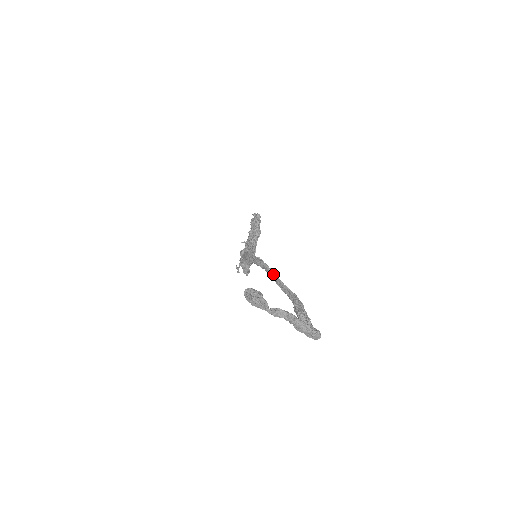
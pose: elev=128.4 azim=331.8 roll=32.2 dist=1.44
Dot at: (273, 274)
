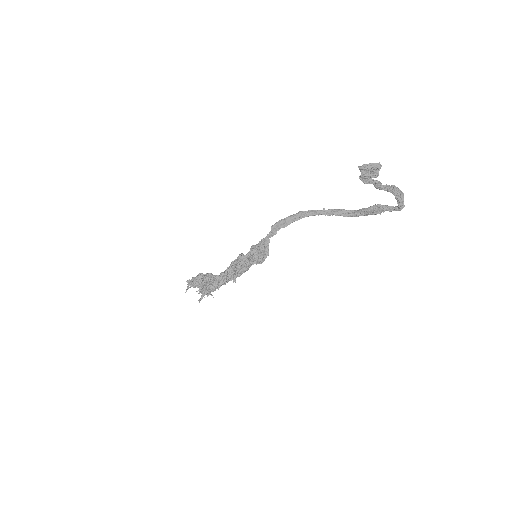
Dot at: occluded
